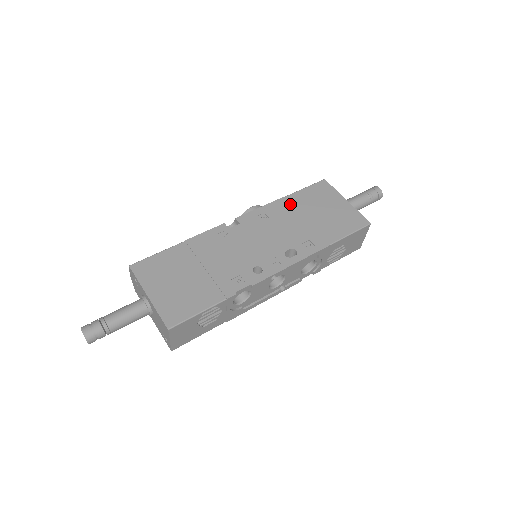
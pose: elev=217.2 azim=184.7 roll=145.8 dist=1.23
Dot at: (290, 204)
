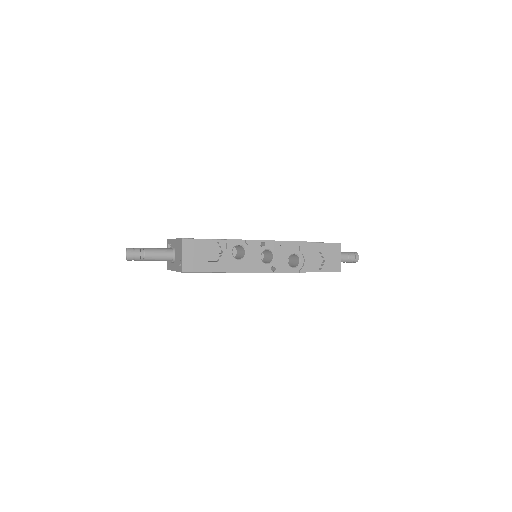
Dot at: occluded
